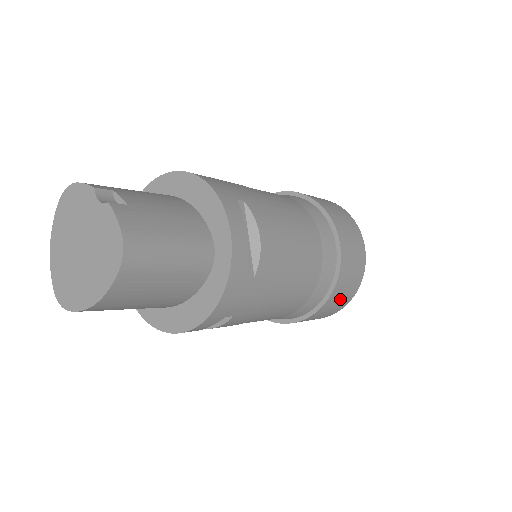
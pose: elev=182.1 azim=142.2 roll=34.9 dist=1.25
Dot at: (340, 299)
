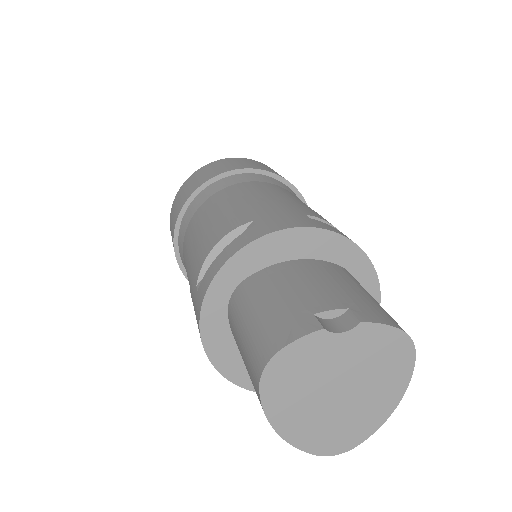
Dot at: occluded
